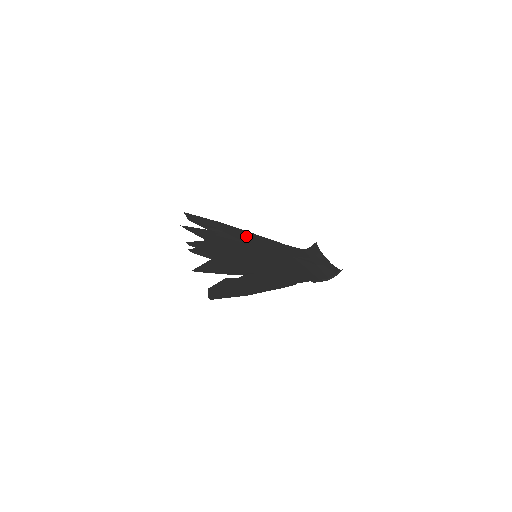
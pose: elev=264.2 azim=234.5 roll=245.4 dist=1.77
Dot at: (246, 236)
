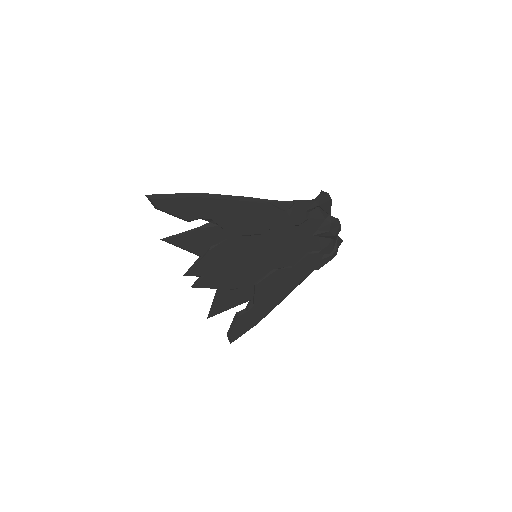
Dot at: (272, 291)
